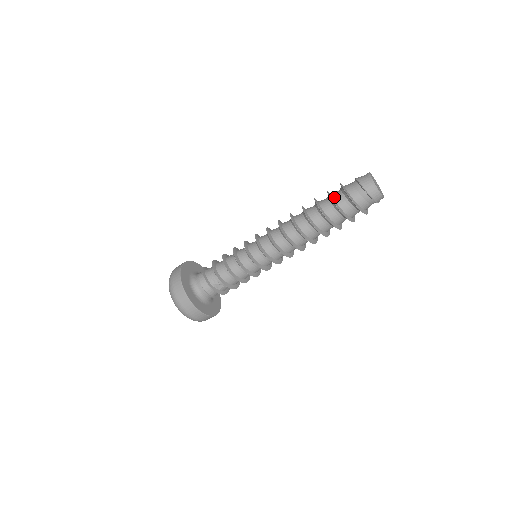
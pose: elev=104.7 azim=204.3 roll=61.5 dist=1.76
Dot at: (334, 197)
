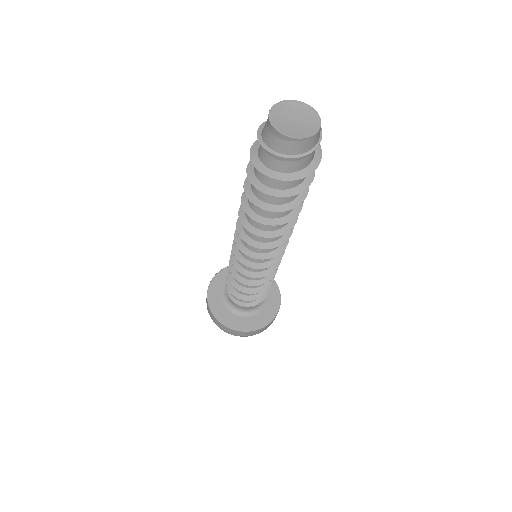
Dot at: (266, 185)
